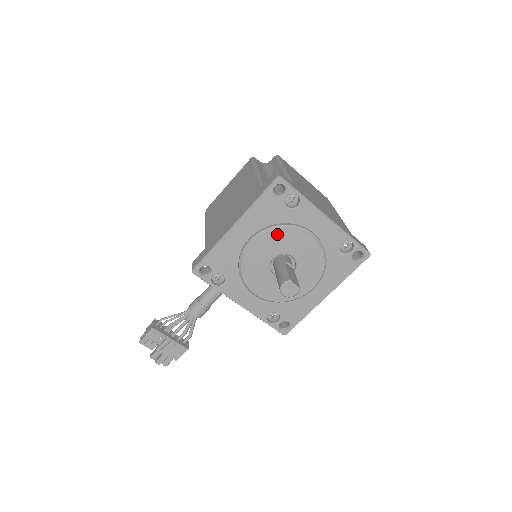
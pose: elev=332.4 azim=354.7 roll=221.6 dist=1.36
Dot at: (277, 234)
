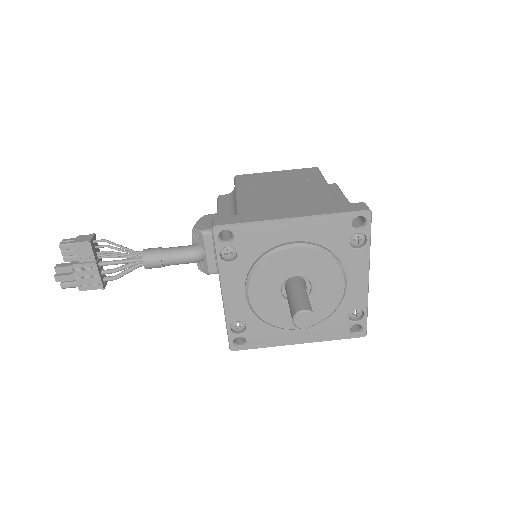
Dot at: (321, 258)
